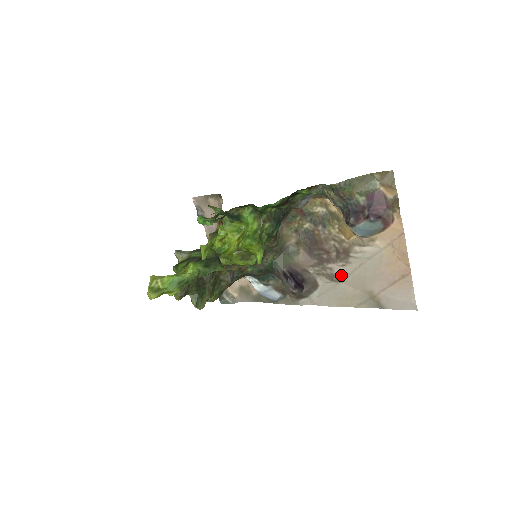
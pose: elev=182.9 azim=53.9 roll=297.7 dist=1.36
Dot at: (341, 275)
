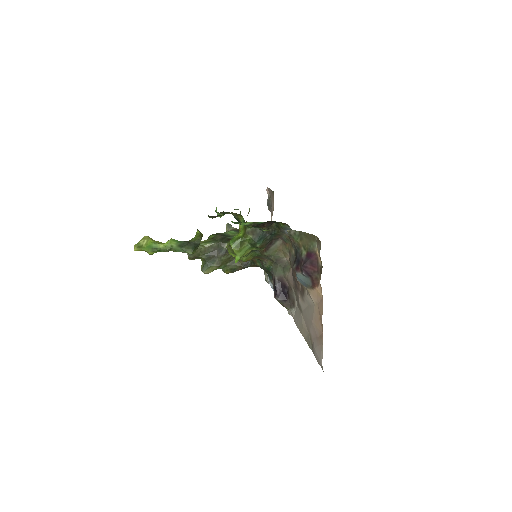
Dot at: (301, 307)
